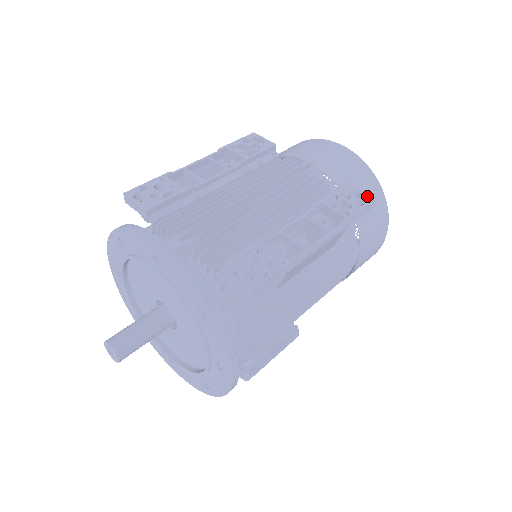
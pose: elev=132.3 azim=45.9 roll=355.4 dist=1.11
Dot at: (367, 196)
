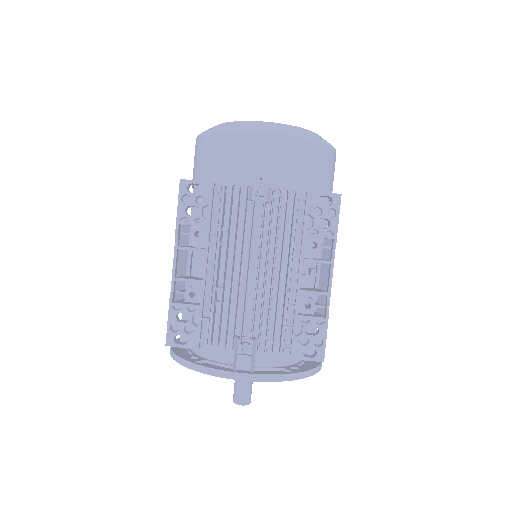
Dot at: (333, 198)
